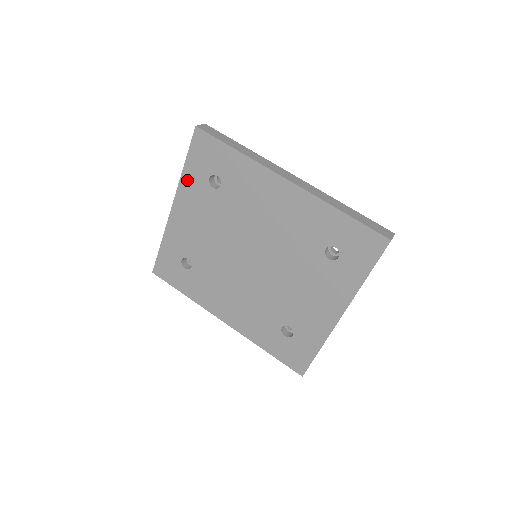
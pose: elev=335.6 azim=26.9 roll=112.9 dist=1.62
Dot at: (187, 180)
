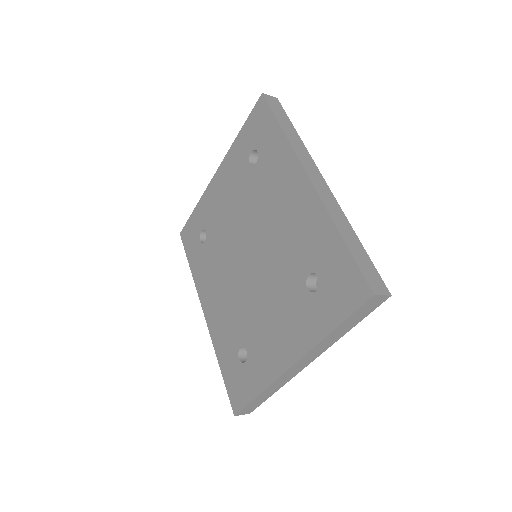
Dot at: (235, 148)
